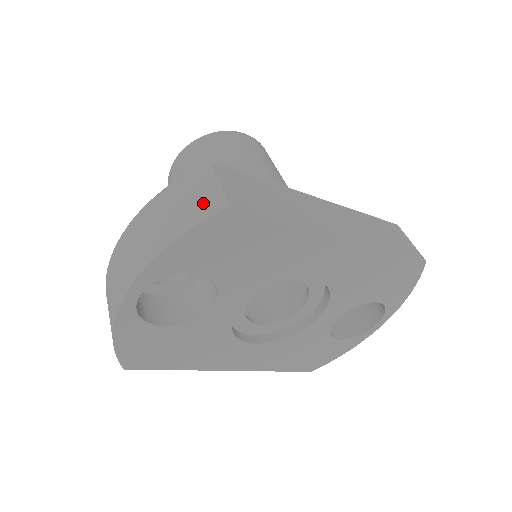
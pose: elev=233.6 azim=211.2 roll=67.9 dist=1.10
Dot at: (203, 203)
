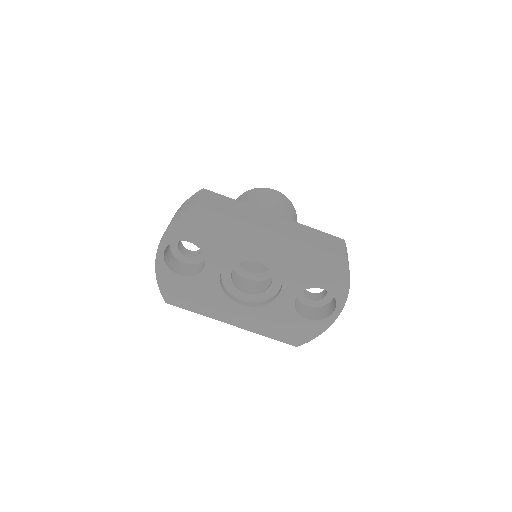
Dot at: (189, 204)
